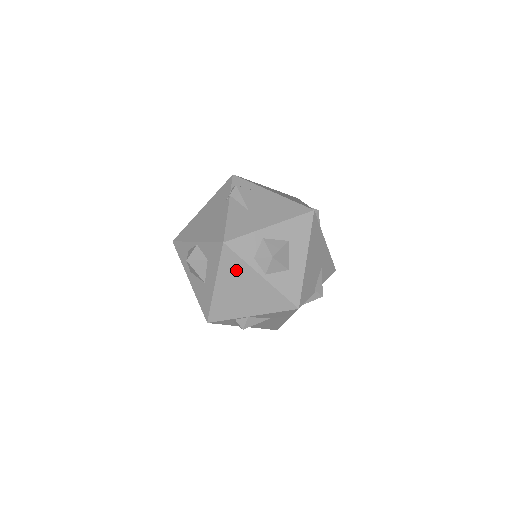
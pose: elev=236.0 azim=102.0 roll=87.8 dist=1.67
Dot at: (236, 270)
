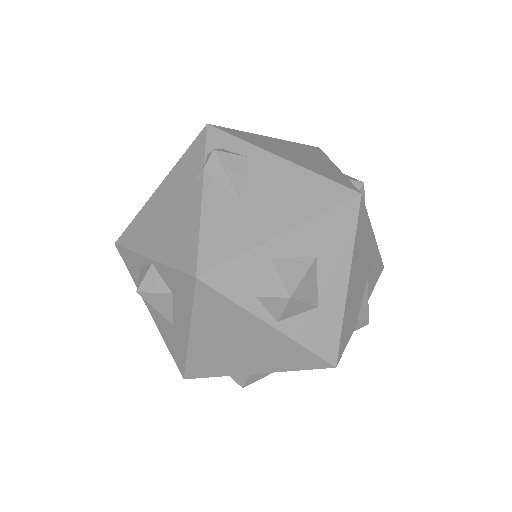
Dot at: (224, 317)
